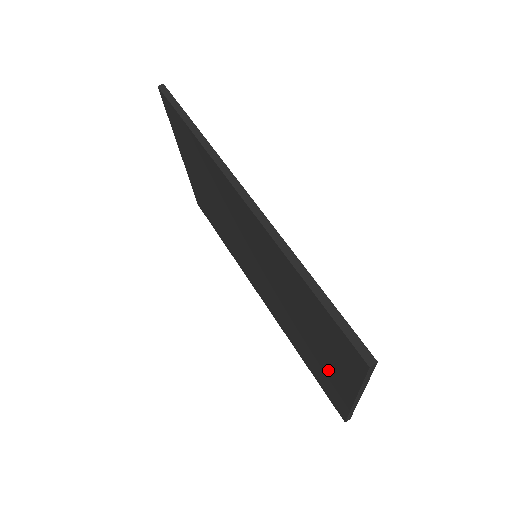
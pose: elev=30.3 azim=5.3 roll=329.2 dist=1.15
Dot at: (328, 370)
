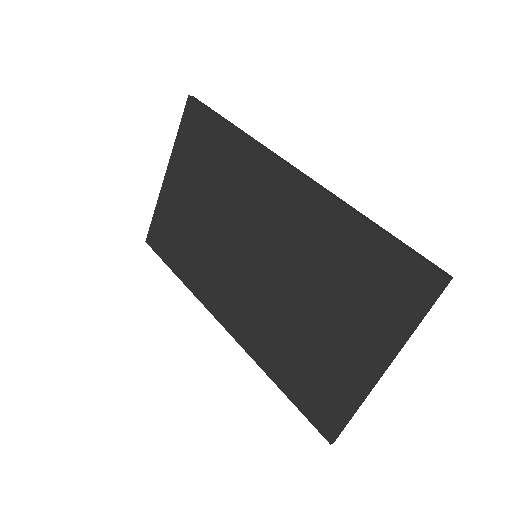
Dot at: (342, 355)
